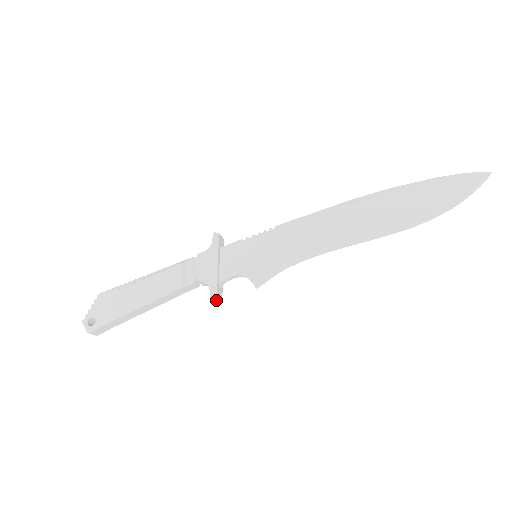
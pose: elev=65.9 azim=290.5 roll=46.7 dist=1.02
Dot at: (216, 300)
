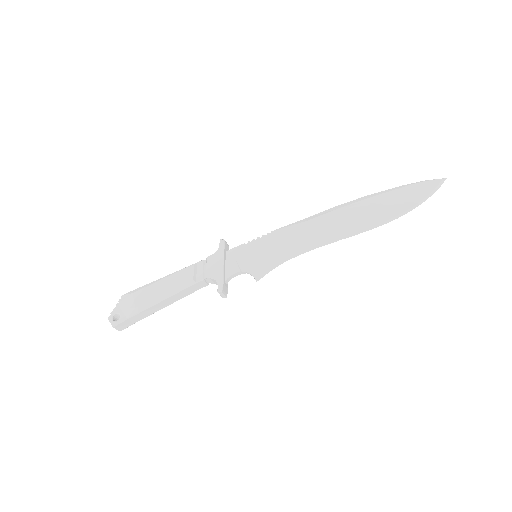
Dot at: (223, 292)
